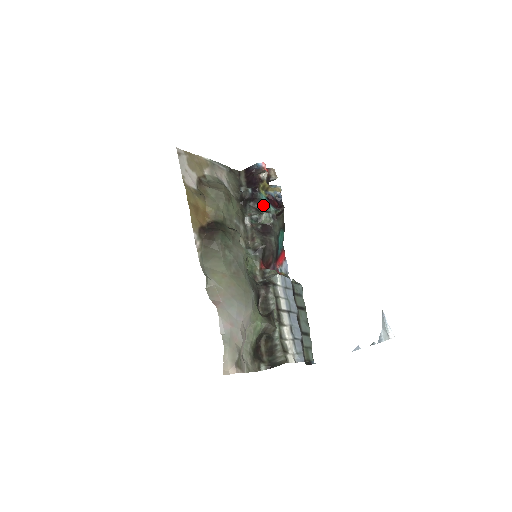
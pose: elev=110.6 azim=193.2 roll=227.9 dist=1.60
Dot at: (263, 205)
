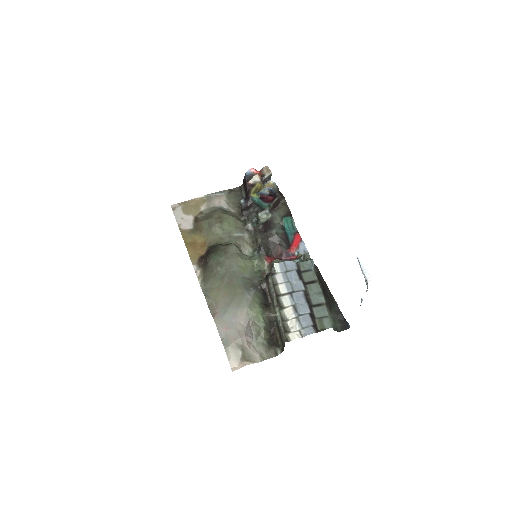
Dot at: (260, 206)
